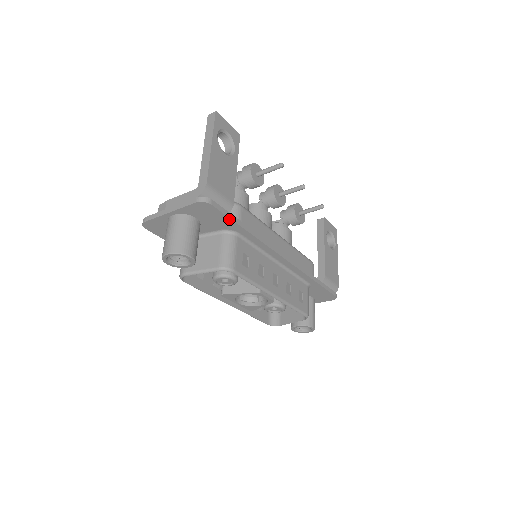
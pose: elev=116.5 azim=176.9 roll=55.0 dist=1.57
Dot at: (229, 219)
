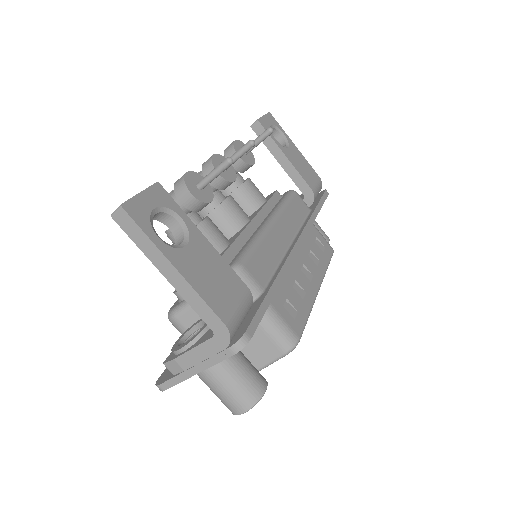
Dot at: (263, 313)
